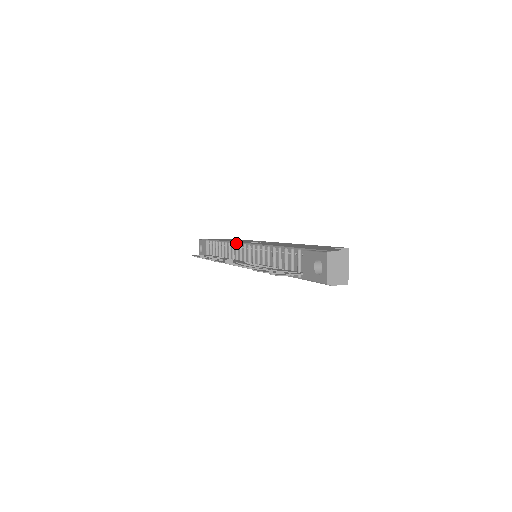
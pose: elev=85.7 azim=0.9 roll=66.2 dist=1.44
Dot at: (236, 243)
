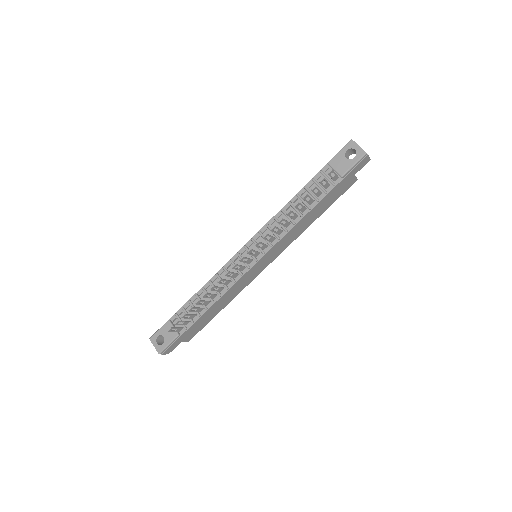
Dot at: (230, 259)
